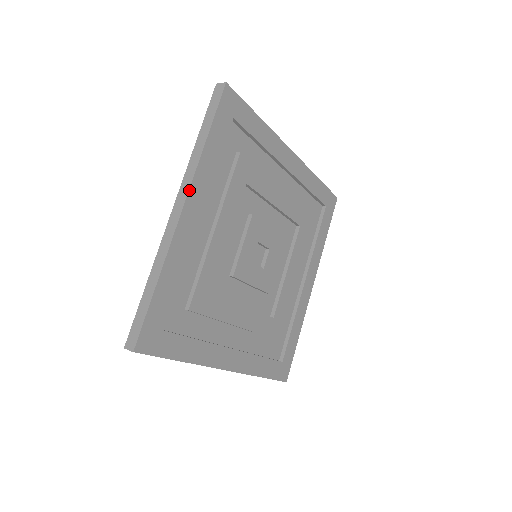
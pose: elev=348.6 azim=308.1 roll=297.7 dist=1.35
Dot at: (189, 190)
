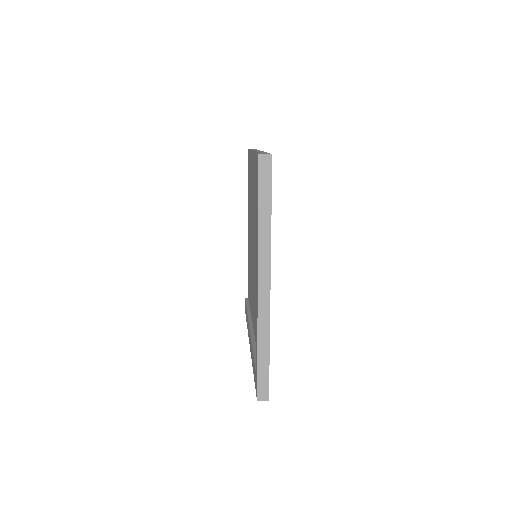
Dot at: (270, 269)
